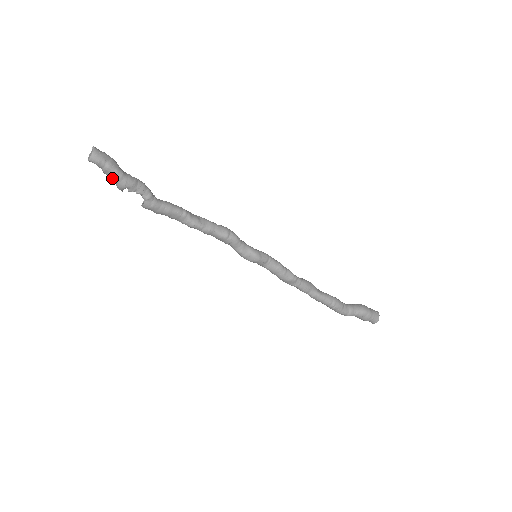
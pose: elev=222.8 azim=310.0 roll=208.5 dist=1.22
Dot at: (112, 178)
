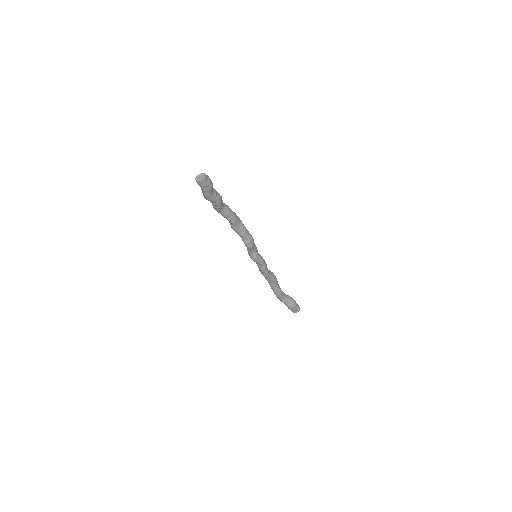
Dot at: (202, 192)
